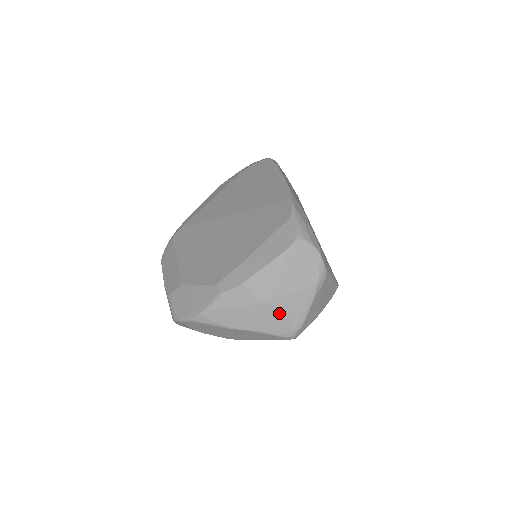
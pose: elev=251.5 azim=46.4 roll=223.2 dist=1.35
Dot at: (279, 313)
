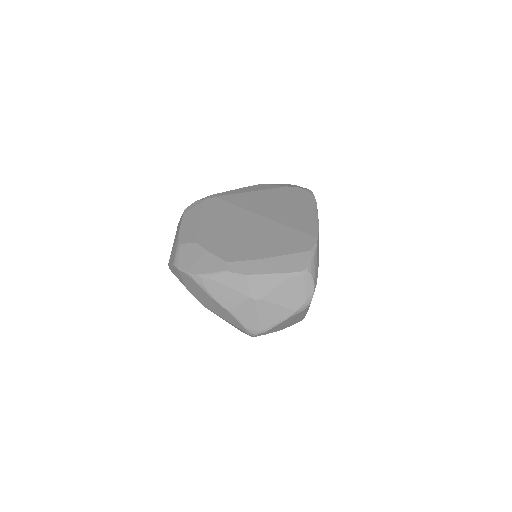
Dot at: (258, 312)
